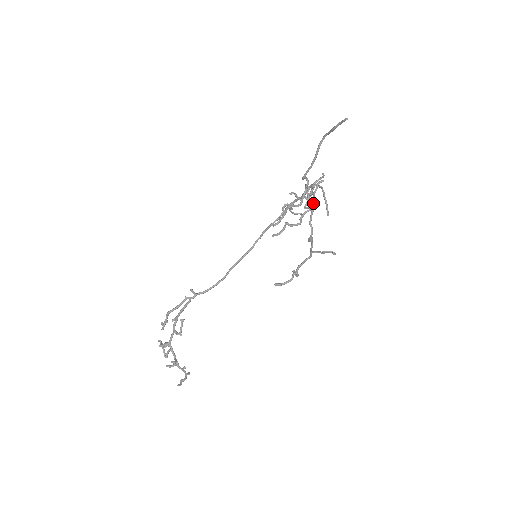
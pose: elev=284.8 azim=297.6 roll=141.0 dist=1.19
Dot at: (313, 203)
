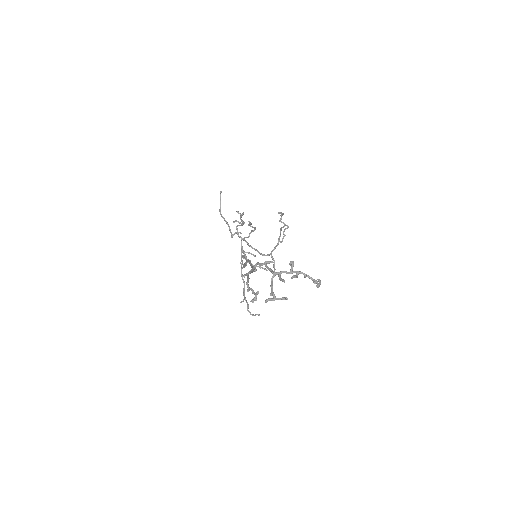
Dot at: (251, 246)
